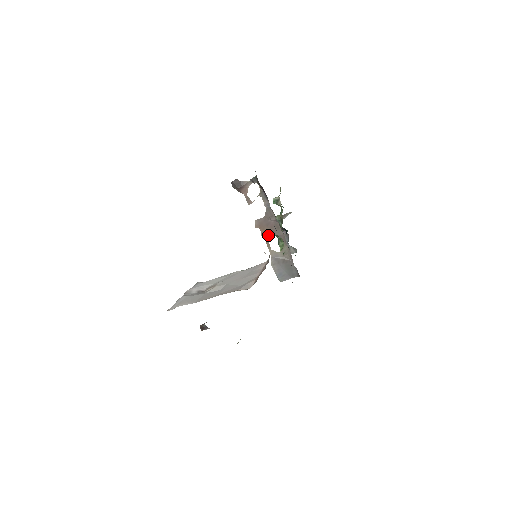
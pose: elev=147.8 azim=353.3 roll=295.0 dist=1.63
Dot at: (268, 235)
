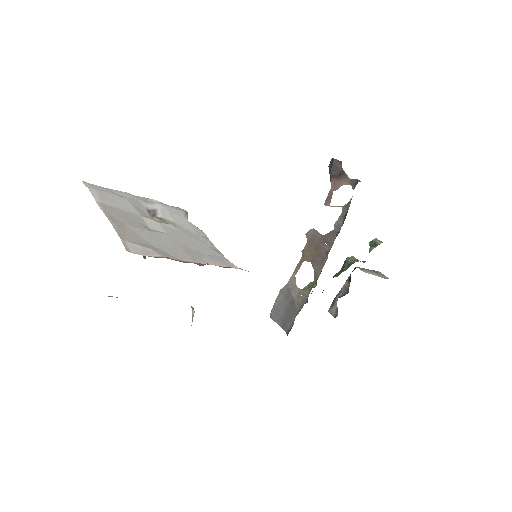
Dot at: (307, 258)
